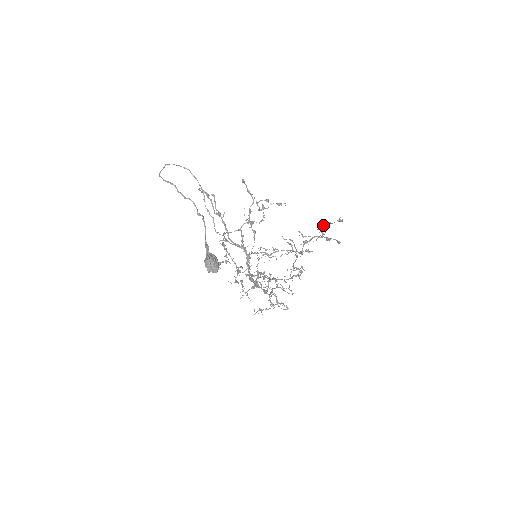
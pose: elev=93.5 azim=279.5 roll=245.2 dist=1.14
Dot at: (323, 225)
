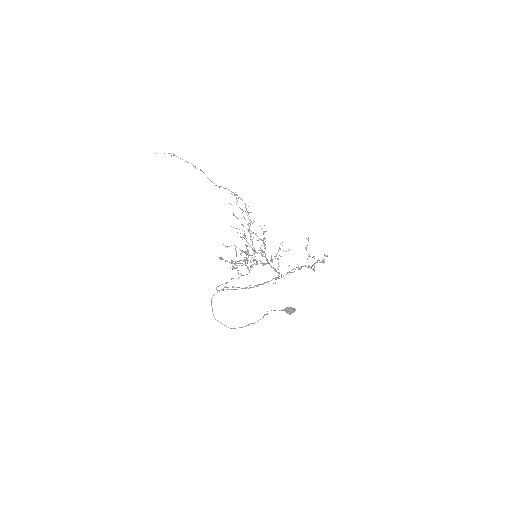
Dot at: occluded
